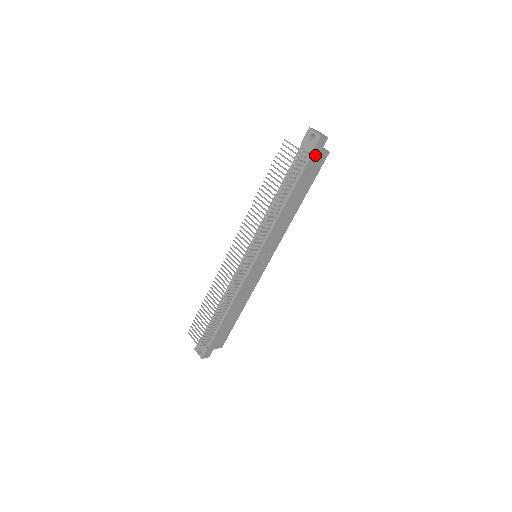
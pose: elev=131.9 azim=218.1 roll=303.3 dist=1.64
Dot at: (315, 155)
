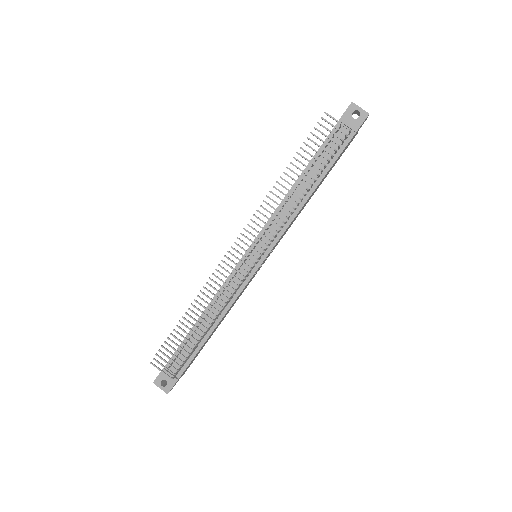
Dot at: (353, 136)
